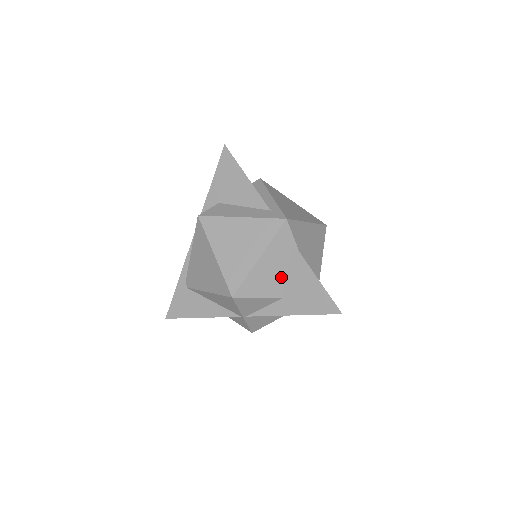
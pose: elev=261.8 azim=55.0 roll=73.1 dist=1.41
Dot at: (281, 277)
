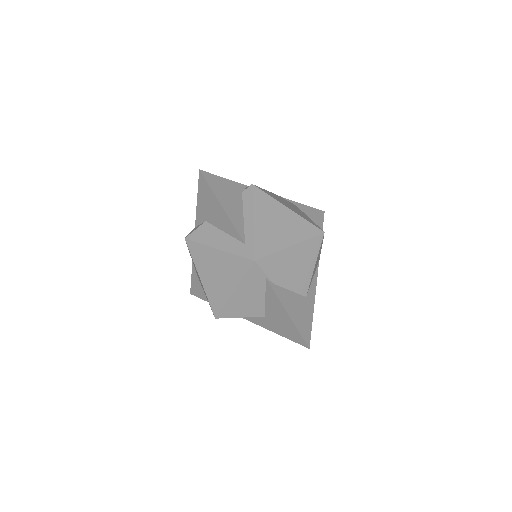
Dot at: (259, 303)
